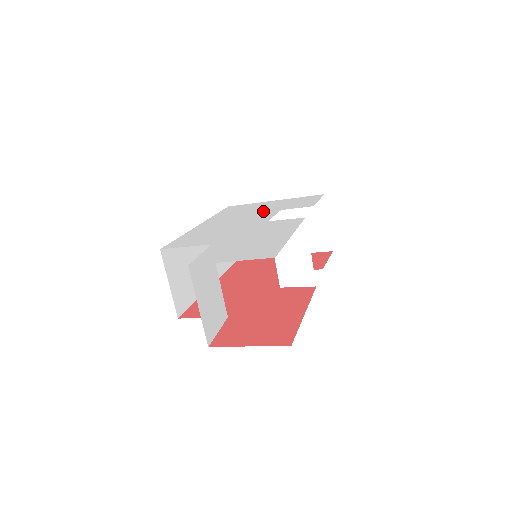
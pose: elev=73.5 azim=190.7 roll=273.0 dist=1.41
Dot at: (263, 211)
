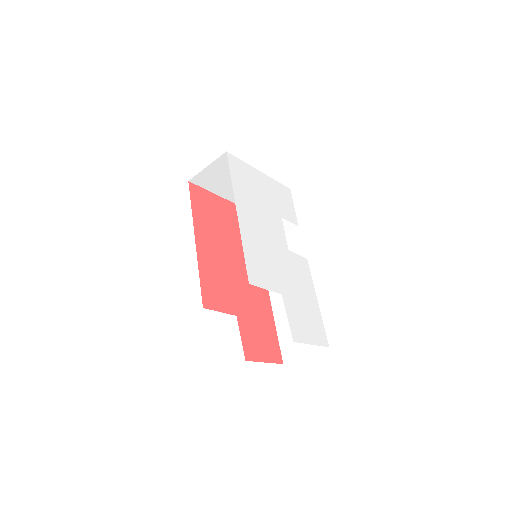
Dot at: (271, 210)
